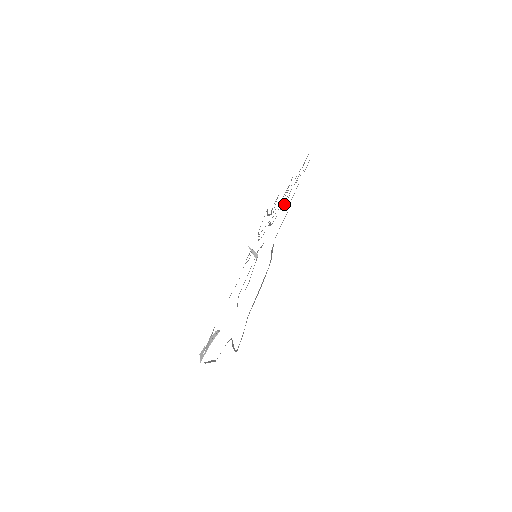
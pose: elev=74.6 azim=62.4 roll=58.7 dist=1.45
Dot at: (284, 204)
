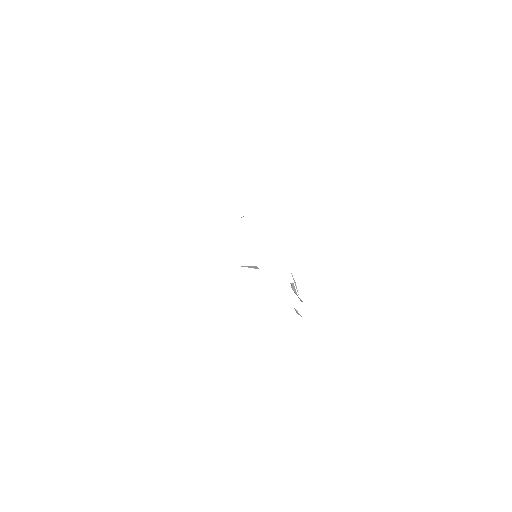
Dot at: occluded
